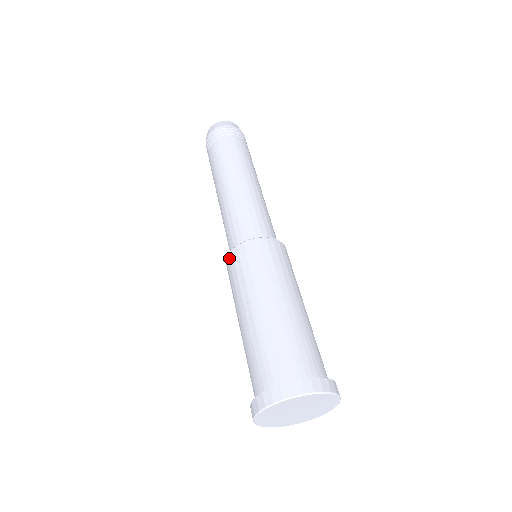
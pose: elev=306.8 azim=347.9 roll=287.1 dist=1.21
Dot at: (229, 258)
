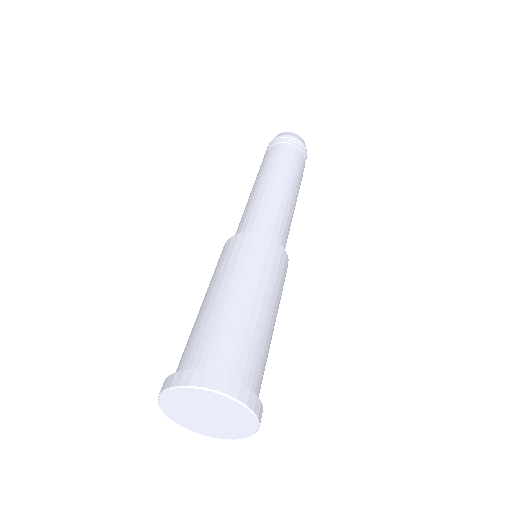
Dot at: occluded
